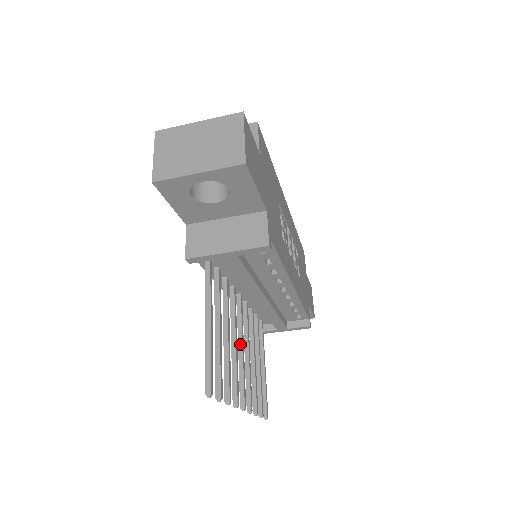
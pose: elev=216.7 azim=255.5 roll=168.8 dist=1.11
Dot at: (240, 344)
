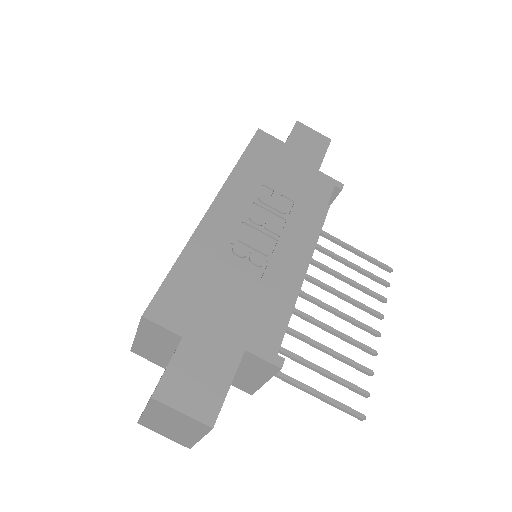
Dot at: (328, 311)
